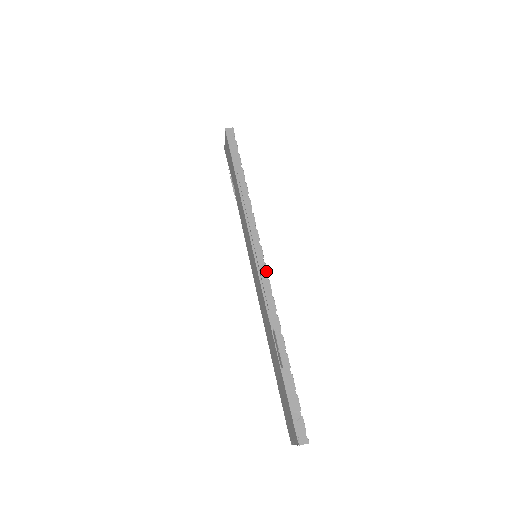
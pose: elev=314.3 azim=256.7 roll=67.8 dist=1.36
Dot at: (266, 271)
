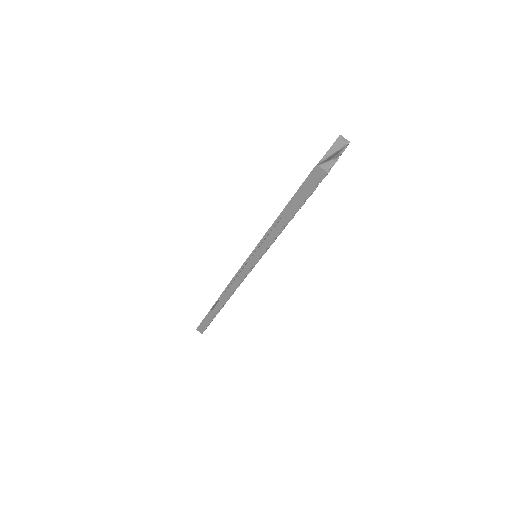
Dot at: (241, 281)
